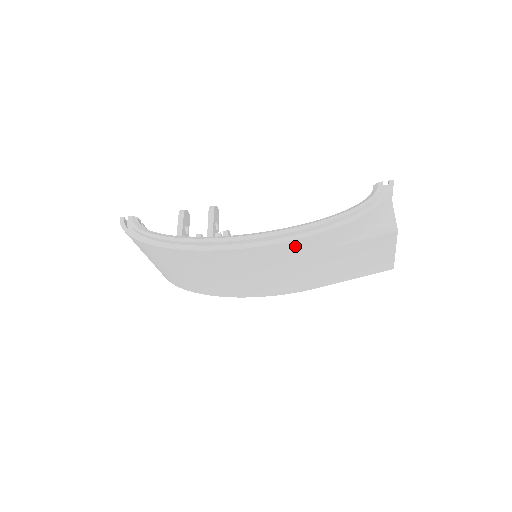
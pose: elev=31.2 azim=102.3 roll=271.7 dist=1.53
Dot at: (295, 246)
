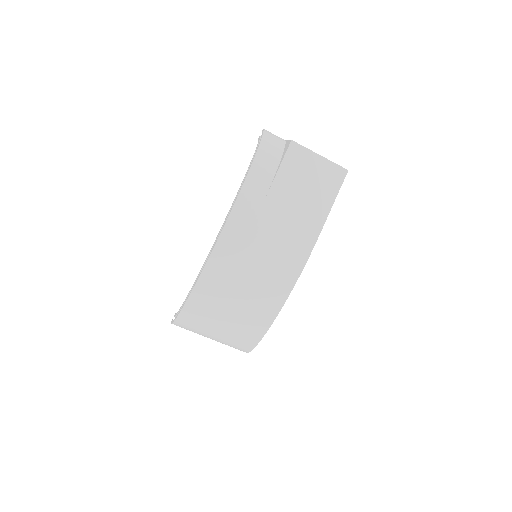
Dot at: (242, 209)
